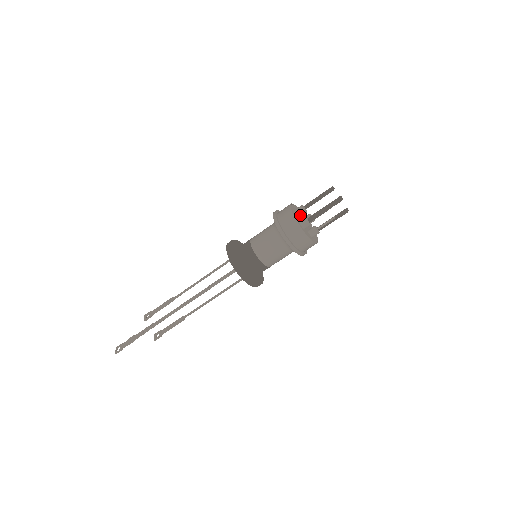
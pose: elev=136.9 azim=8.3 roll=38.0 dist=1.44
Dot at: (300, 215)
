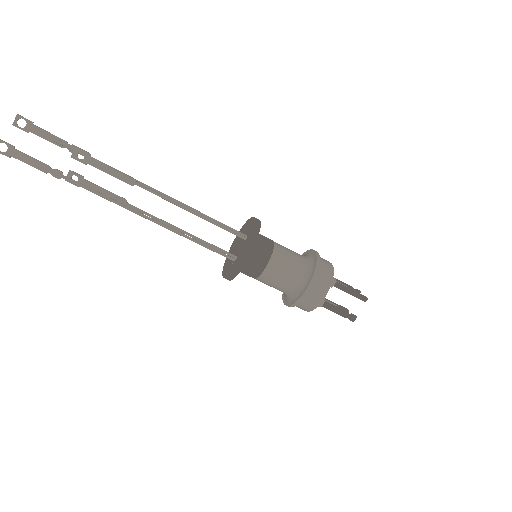
Dot at: occluded
